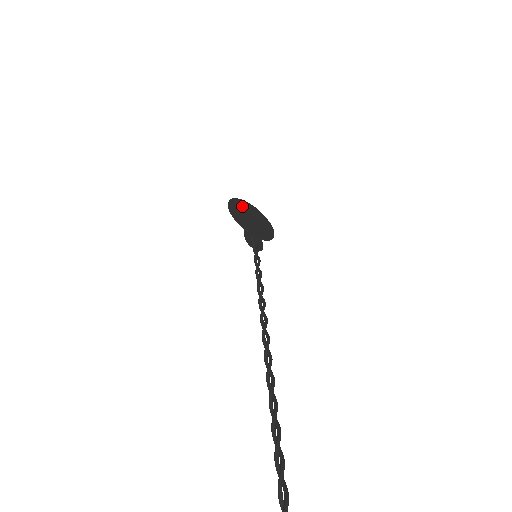
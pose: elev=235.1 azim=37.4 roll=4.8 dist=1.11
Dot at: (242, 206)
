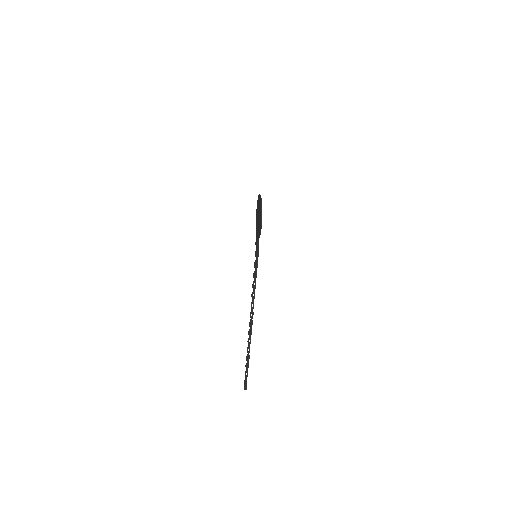
Dot at: occluded
